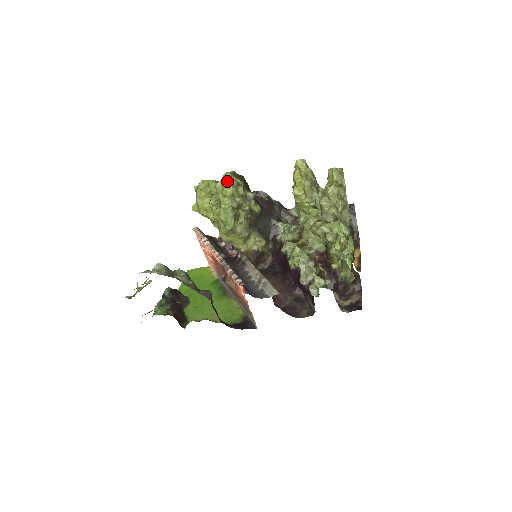
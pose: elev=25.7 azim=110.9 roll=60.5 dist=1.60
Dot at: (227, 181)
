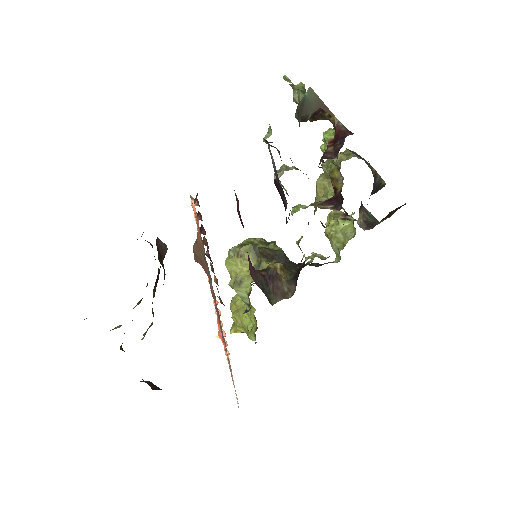
Dot at: occluded
